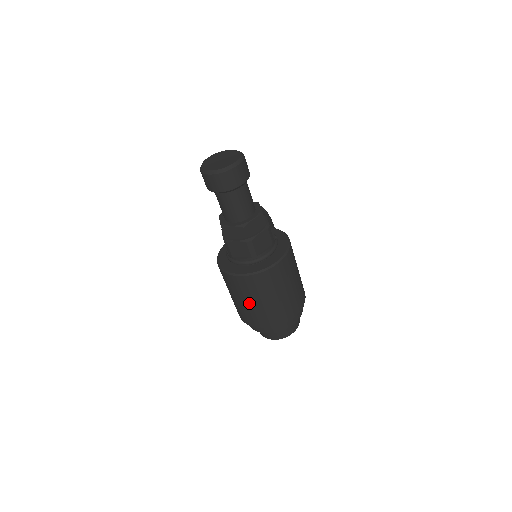
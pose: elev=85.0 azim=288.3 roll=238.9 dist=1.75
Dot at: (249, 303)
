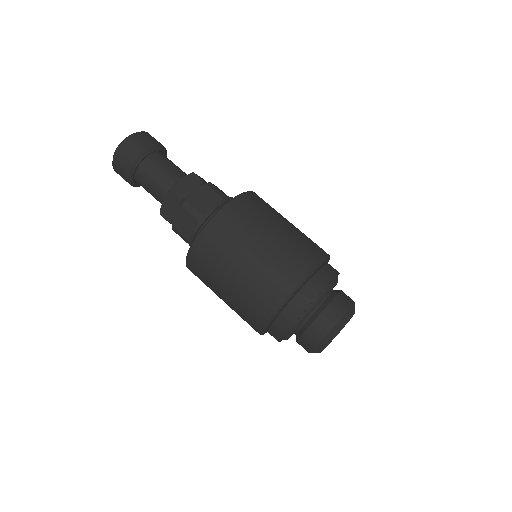
Dot at: (229, 283)
